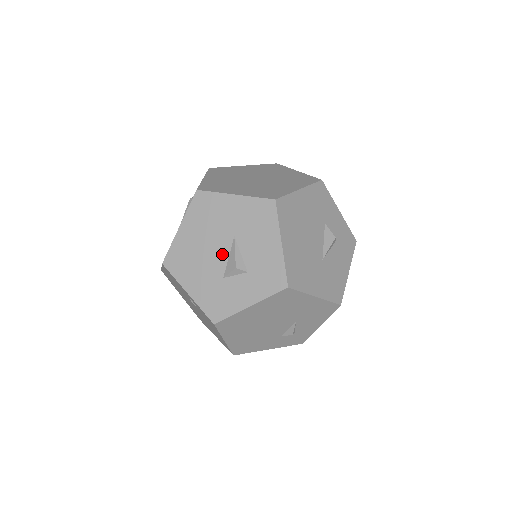
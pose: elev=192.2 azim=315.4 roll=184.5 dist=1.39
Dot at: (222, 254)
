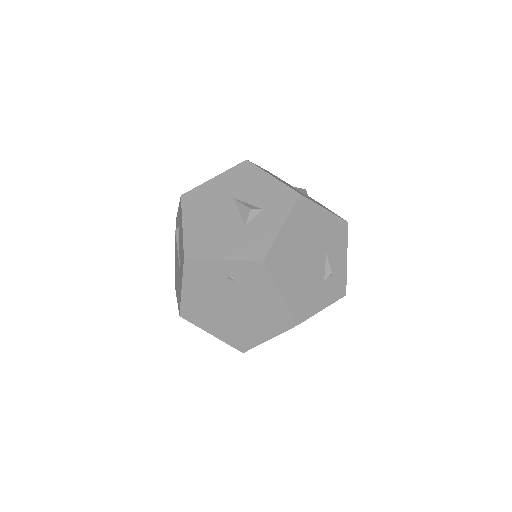
Dot at: (232, 214)
